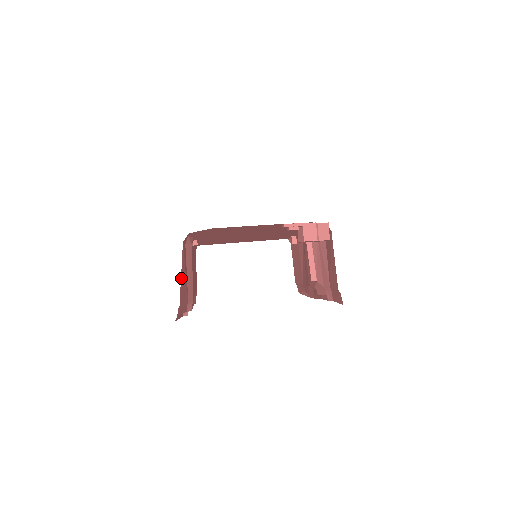
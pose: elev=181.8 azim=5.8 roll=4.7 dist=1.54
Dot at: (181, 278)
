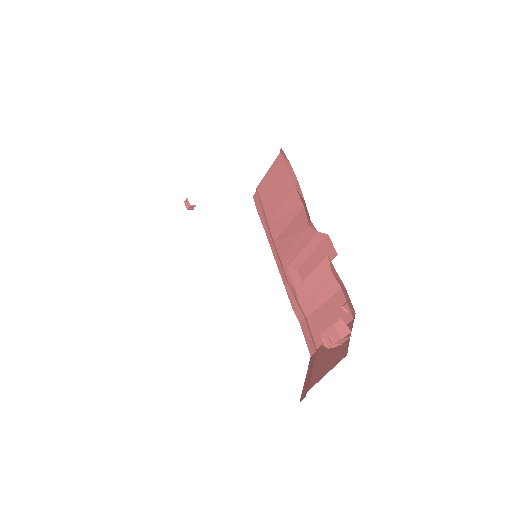
Dot at: occluded
